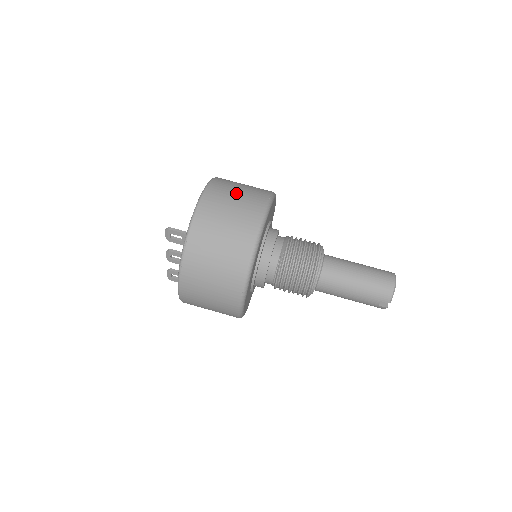
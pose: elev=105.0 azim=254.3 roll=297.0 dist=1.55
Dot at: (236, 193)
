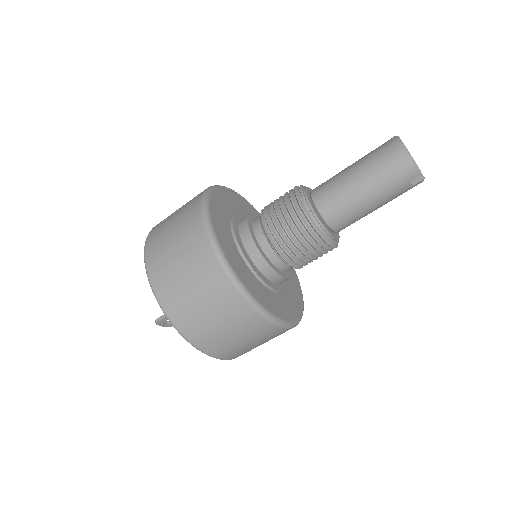
Dot at: (171, 235)
